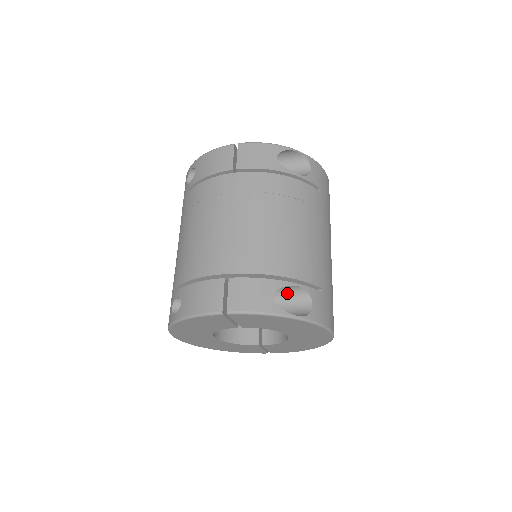
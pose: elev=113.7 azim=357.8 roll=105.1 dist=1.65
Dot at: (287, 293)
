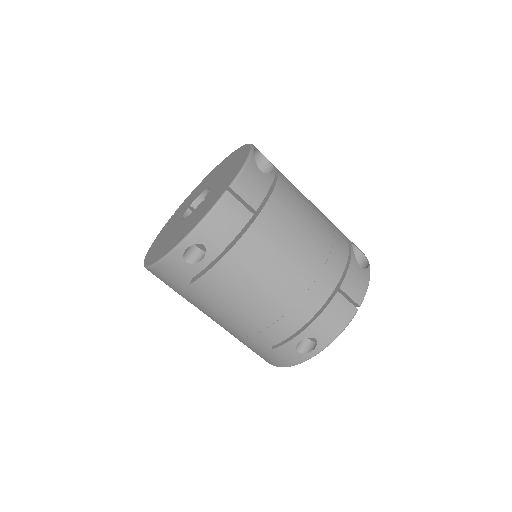
Dot at: occluded
